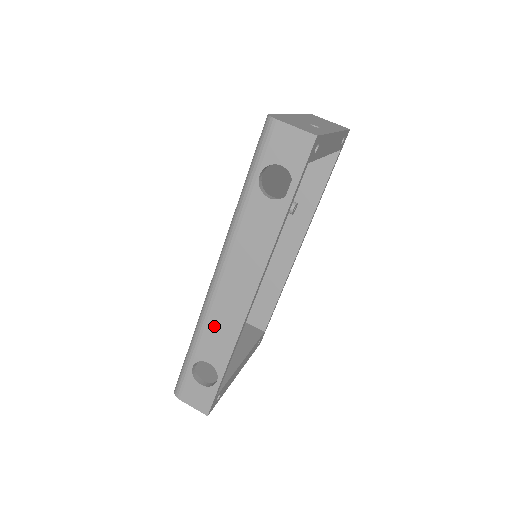
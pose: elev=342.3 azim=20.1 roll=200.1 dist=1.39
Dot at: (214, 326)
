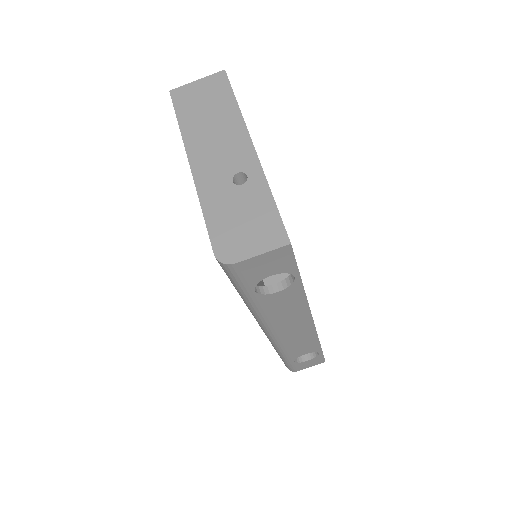
Dot at: (293, 346)
